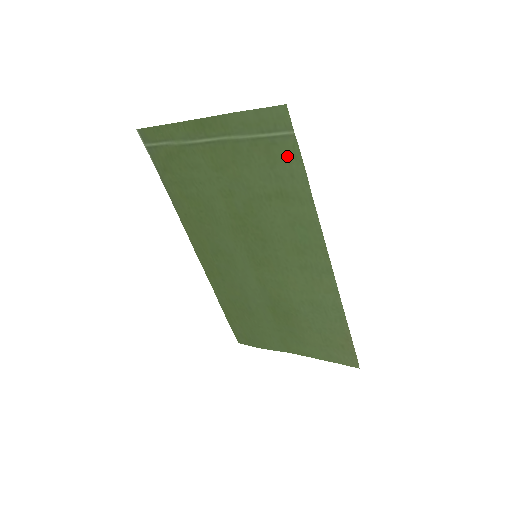
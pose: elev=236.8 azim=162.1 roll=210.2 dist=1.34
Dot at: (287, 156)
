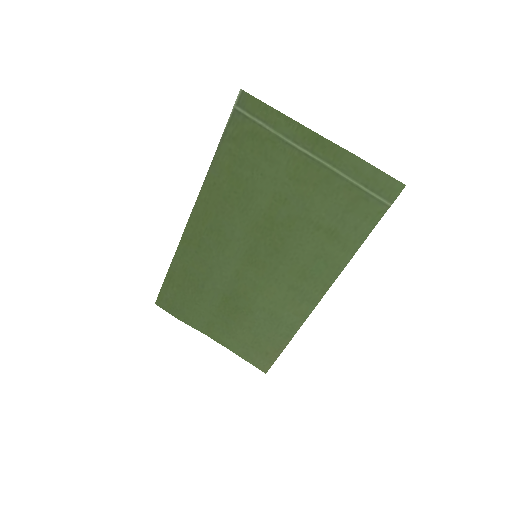
Dot at: (367, 214)
